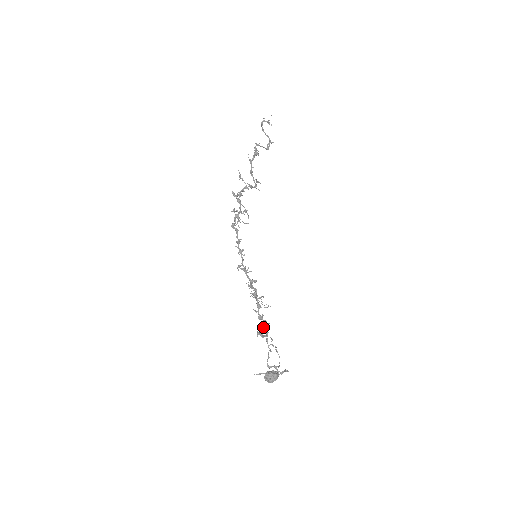
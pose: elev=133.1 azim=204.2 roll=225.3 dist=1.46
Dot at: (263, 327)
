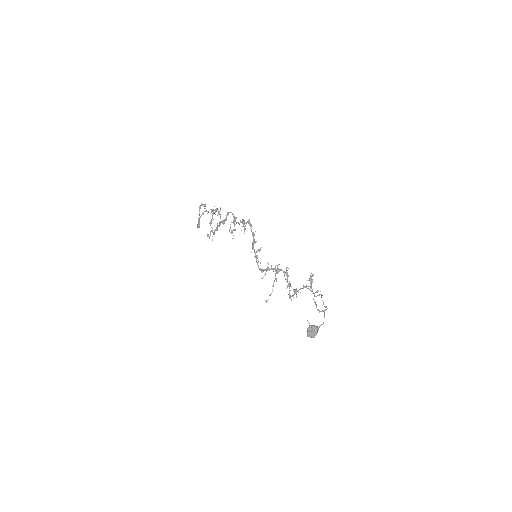
Dot at: (296, 289)
